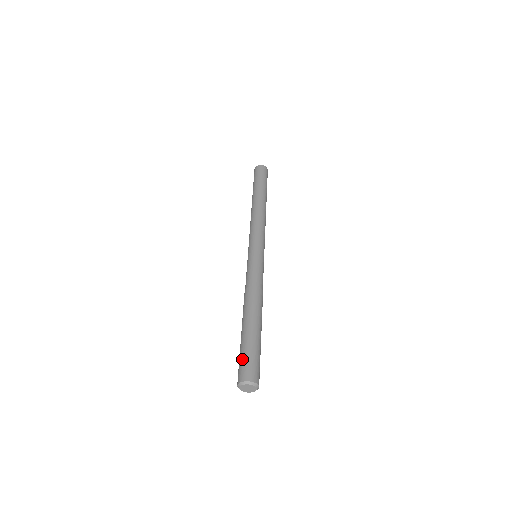
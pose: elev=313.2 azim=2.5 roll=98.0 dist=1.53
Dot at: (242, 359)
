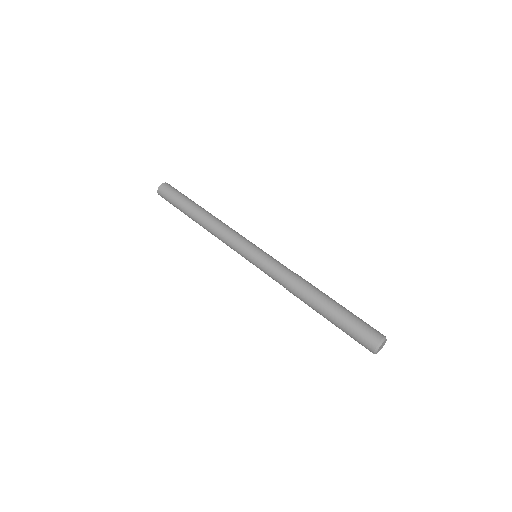
Dot at: (362, 324)
